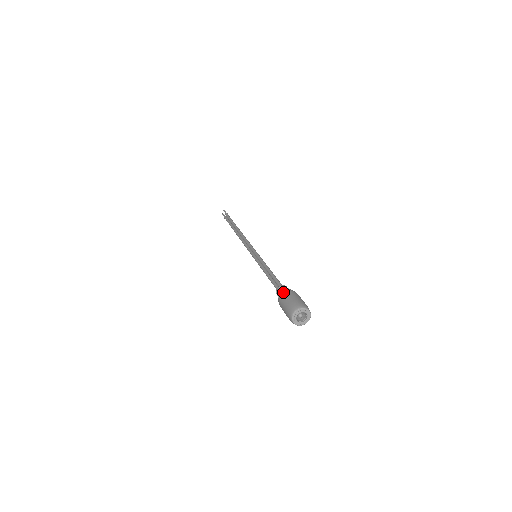
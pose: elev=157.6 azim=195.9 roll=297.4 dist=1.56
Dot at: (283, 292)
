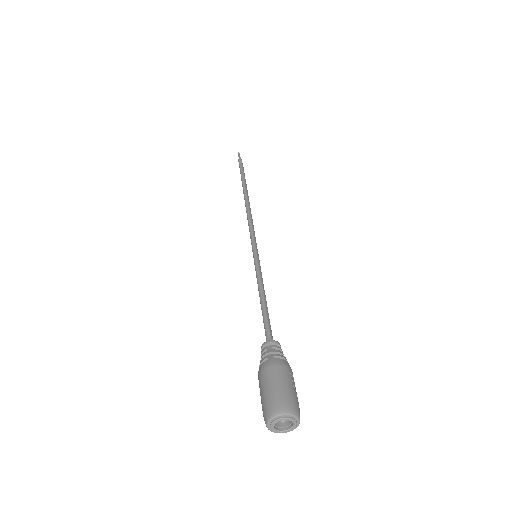
Dot at: occluded
